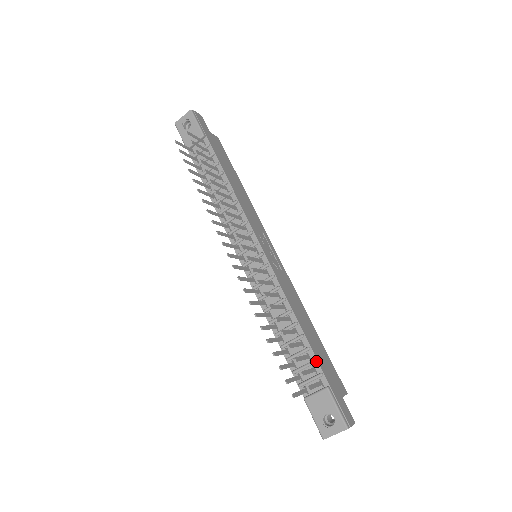
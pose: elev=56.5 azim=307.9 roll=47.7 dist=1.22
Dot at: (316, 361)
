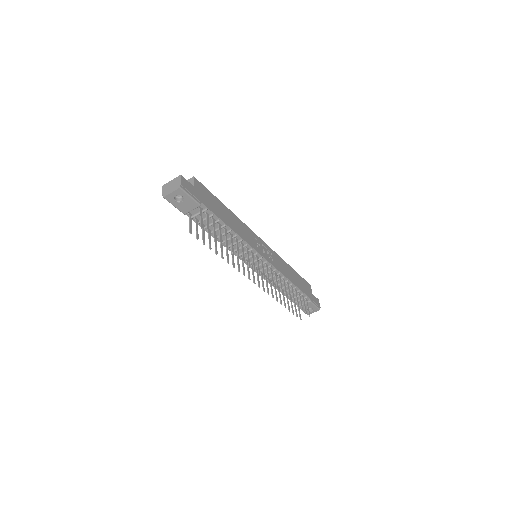
Dot at: (304, 294)
